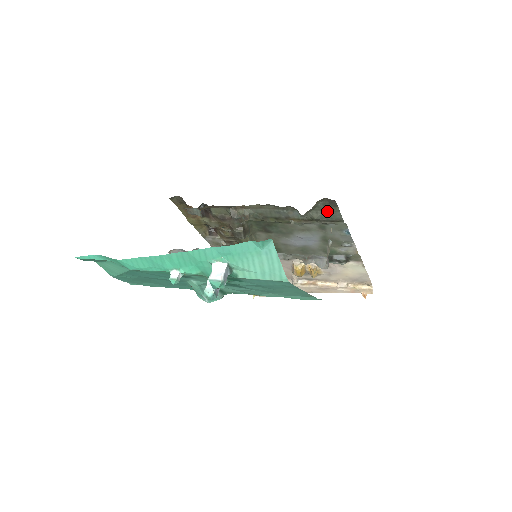
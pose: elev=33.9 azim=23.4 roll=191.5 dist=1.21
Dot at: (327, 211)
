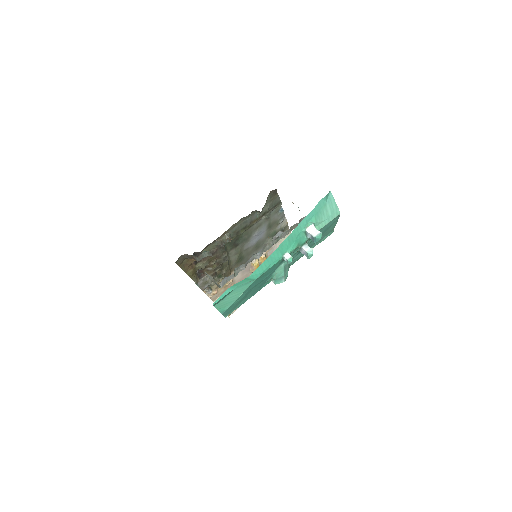
Dot at: (272, 200)
